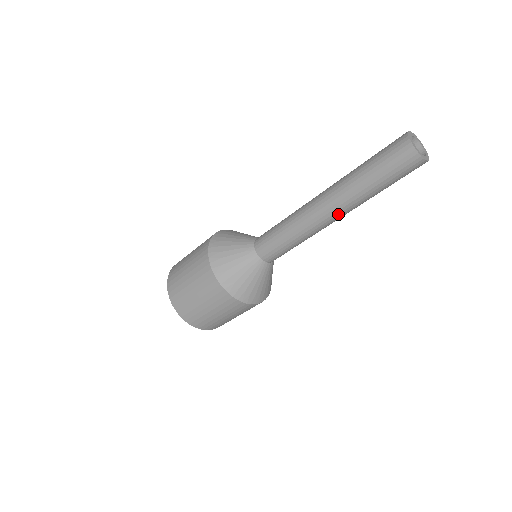
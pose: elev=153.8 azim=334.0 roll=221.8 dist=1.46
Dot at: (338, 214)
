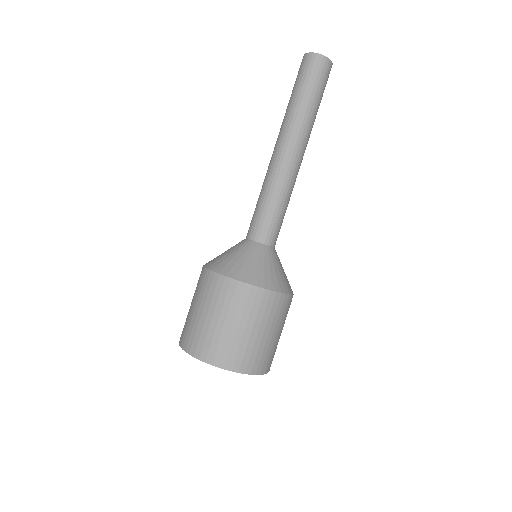
Dot at: (295, 145)
